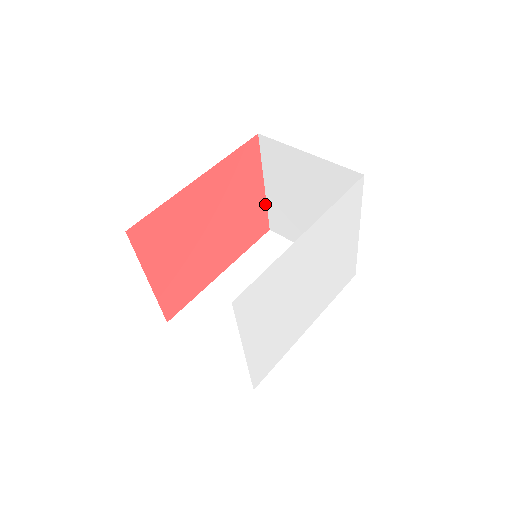
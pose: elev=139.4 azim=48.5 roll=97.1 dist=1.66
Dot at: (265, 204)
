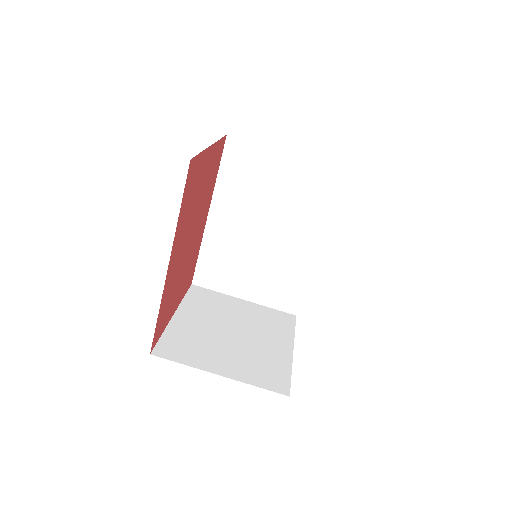
Dot at: (217, 143)
